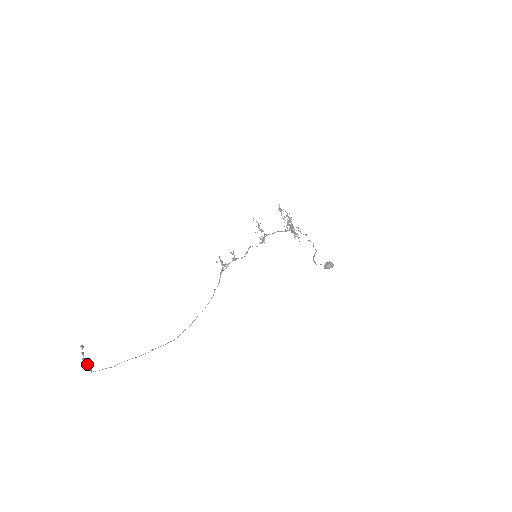
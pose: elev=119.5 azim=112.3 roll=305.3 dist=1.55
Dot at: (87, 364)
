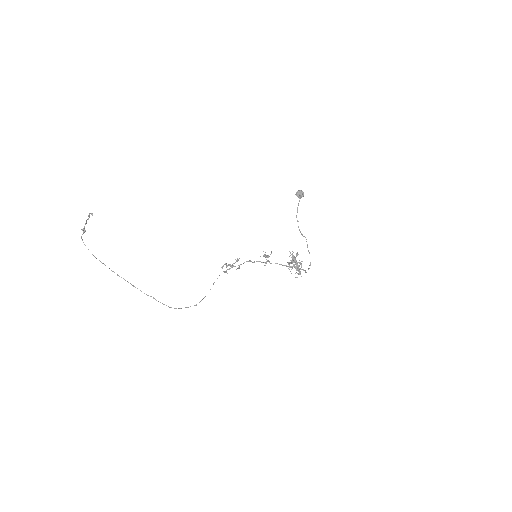
Dot at: occluded
